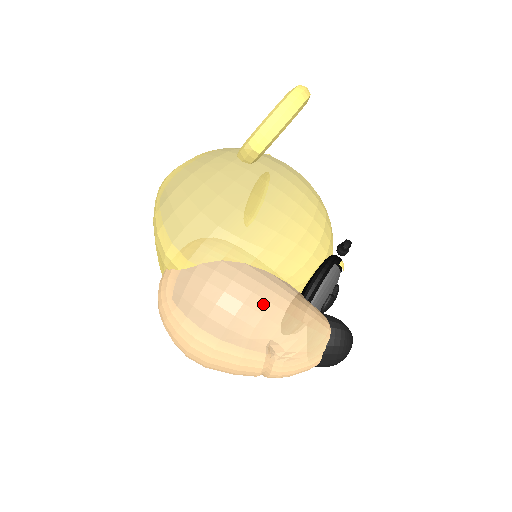
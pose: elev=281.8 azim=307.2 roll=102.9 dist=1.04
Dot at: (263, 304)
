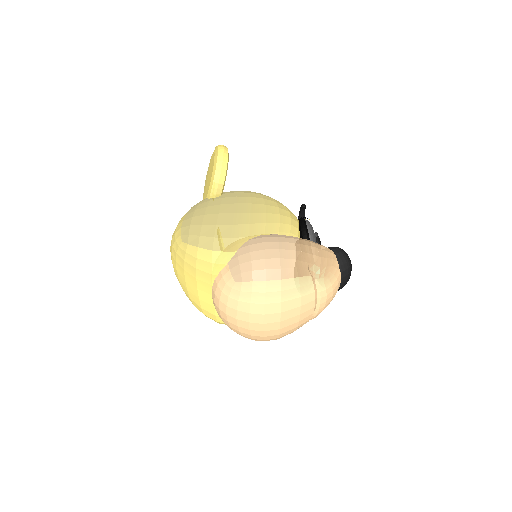
Dot at: (289, 245)
